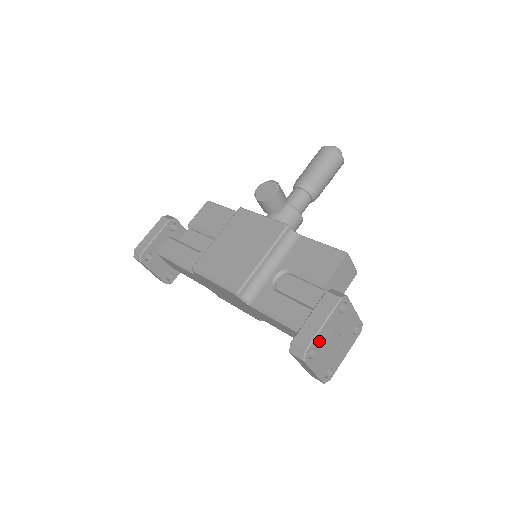
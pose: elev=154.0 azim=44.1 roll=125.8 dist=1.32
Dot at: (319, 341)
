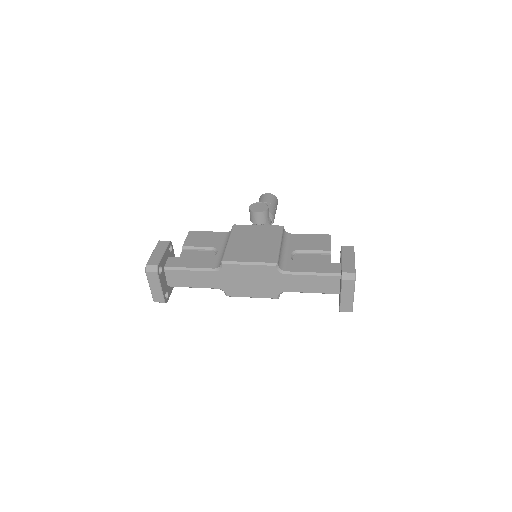
Dot at: occluded
